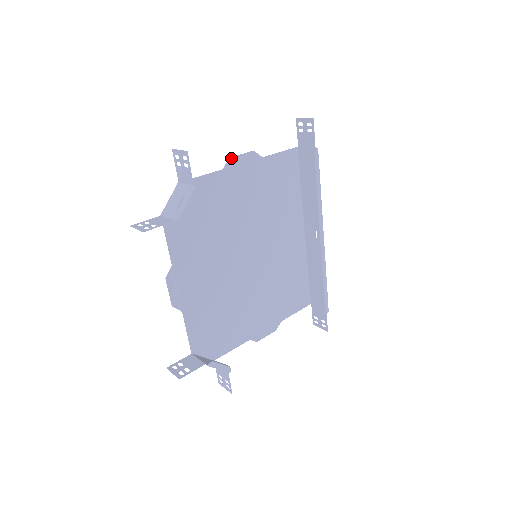
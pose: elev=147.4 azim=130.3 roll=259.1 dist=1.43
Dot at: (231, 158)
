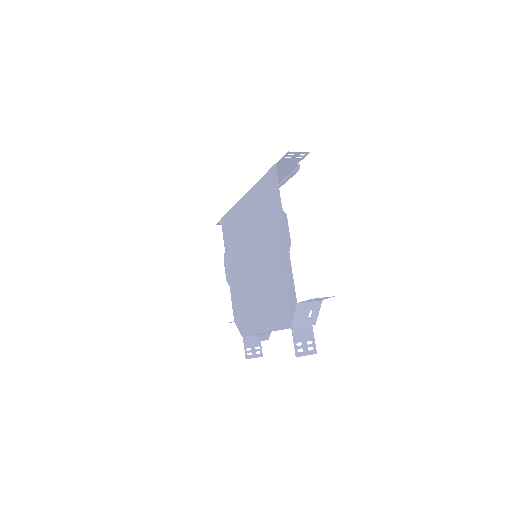
Dot at: (290, 242)
